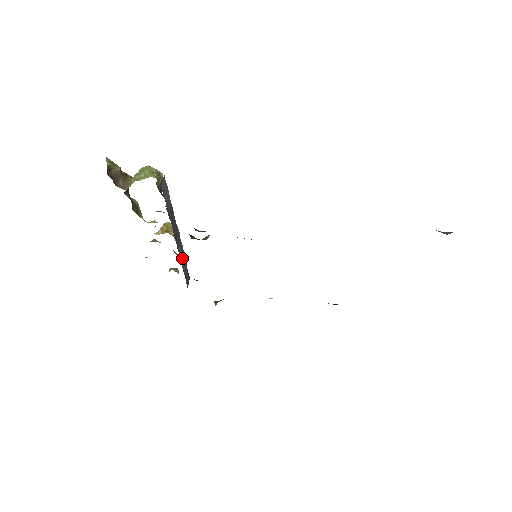
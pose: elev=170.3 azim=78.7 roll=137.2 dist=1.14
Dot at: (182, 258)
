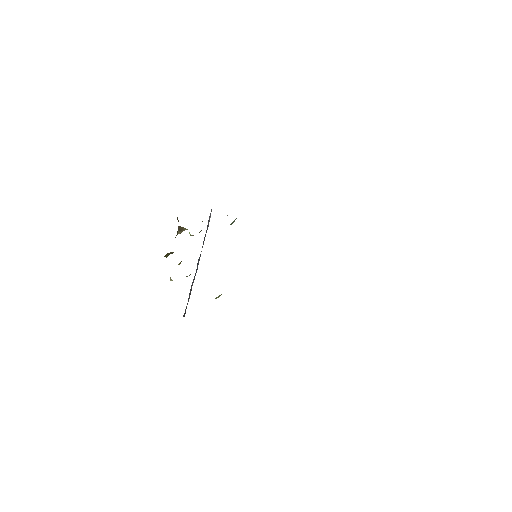
Dot at: (193, 280)
